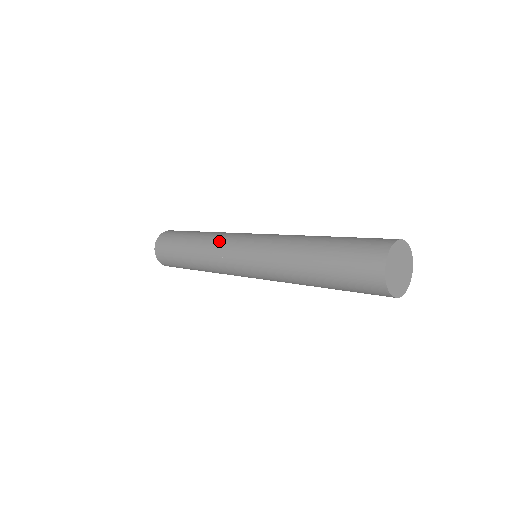
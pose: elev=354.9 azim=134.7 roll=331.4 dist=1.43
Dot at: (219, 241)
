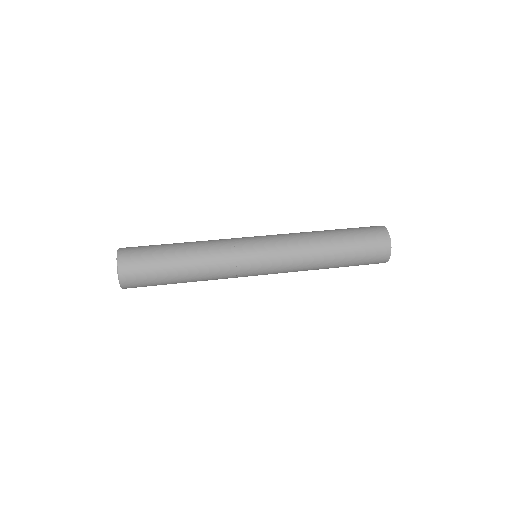
Dot at: (226, 252)
